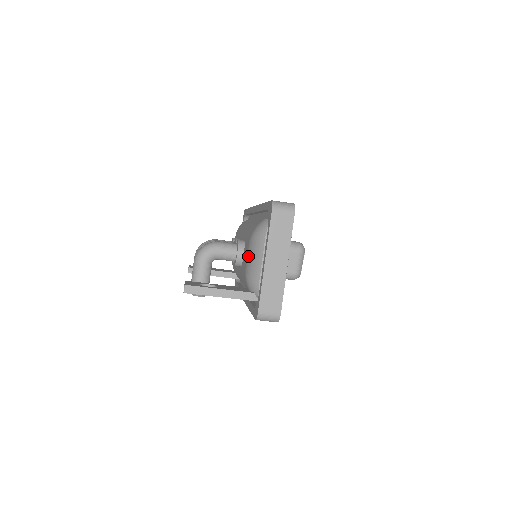
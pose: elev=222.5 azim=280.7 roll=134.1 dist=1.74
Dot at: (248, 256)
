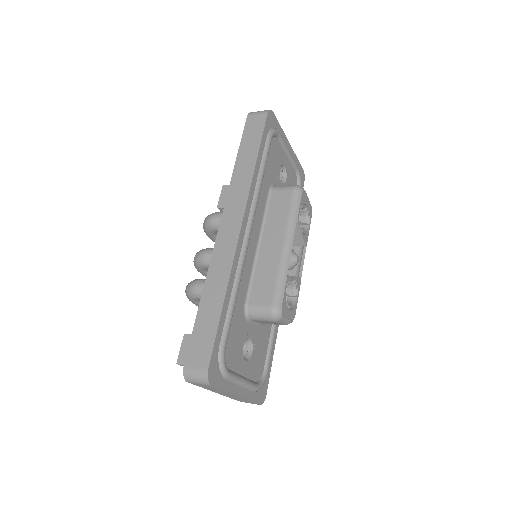
Dot at: occluded
